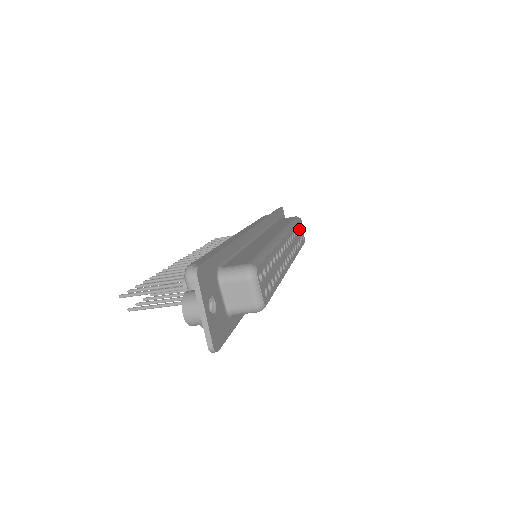
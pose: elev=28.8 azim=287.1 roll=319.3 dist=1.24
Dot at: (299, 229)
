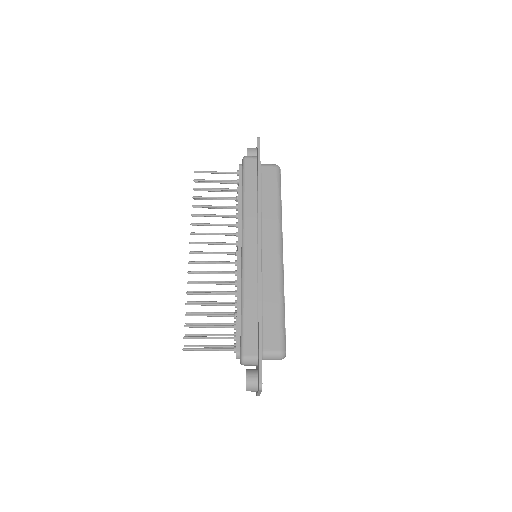
Dot at: occluded
